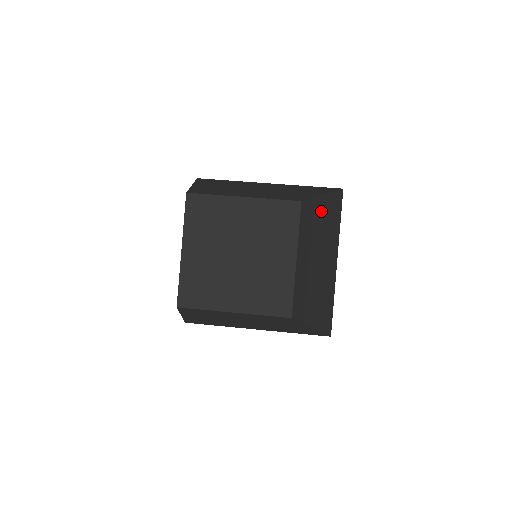
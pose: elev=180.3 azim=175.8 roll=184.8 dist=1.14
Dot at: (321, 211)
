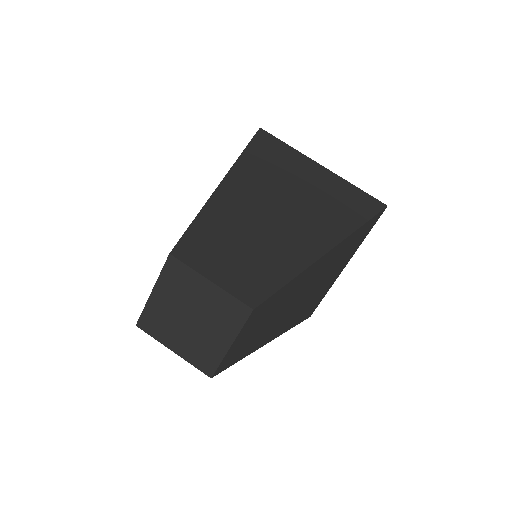
Dot at: (309, 272)
